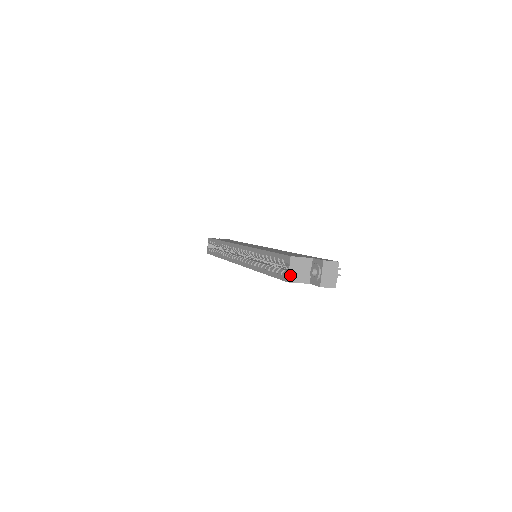
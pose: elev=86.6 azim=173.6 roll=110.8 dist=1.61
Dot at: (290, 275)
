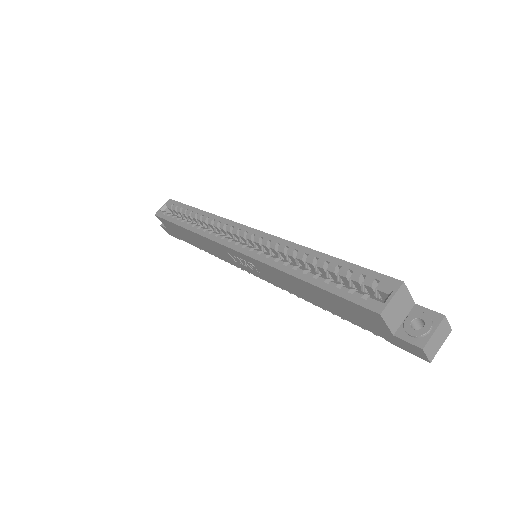
Dot at: (388, 307)
